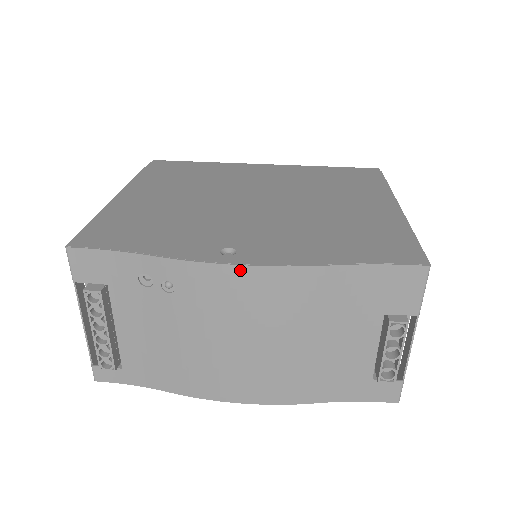
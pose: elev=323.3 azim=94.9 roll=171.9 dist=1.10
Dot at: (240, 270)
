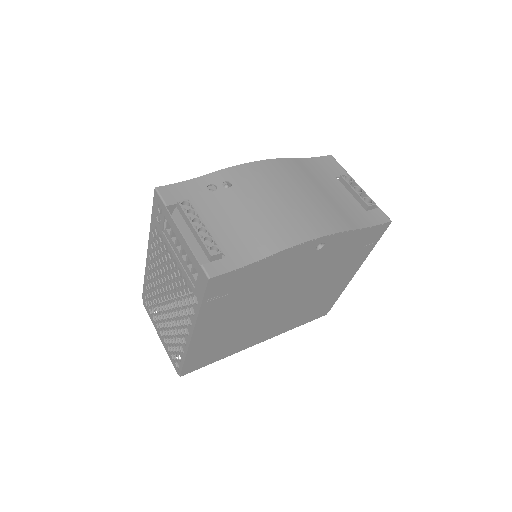
Dot at: (258, 163)
